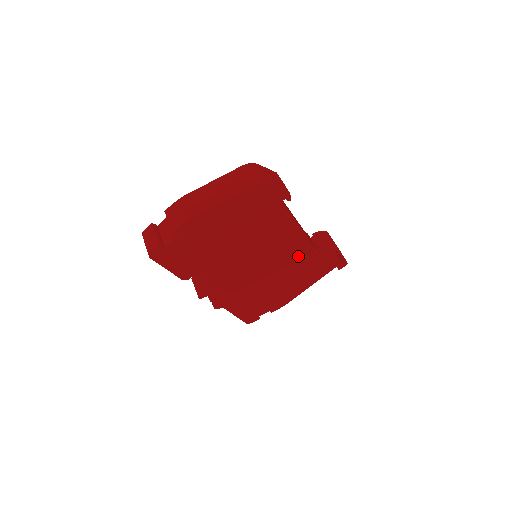
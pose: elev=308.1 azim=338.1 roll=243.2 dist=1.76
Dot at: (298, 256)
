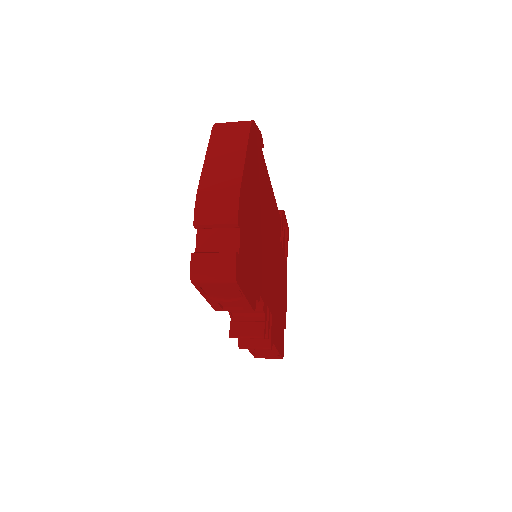
Dot at: (277, 231)
